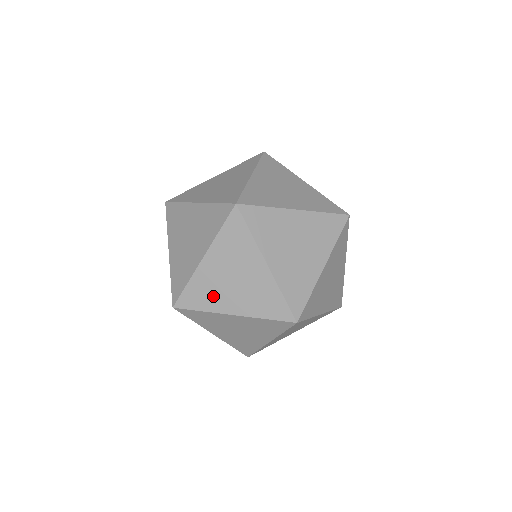
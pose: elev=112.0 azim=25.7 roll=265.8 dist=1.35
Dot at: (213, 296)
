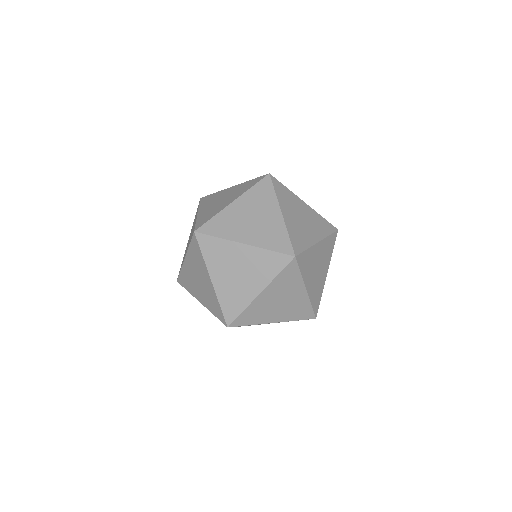
Dot at: (262, 315)
